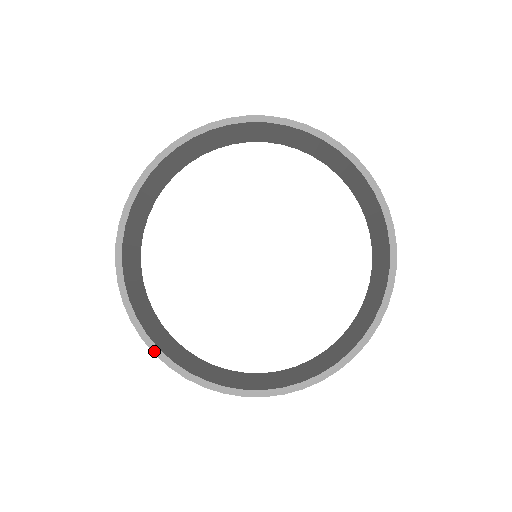
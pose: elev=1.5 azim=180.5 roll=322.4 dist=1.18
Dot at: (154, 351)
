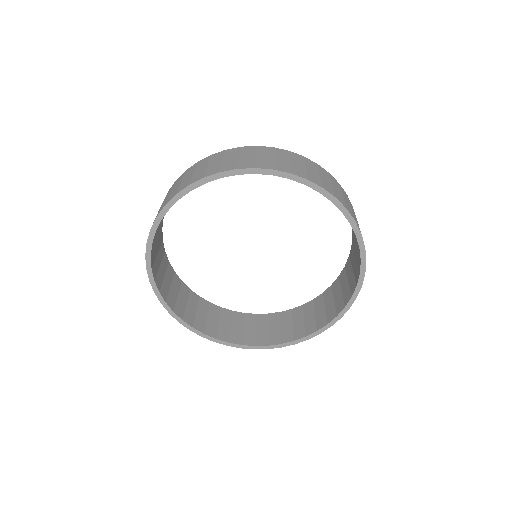
Dot at: (147, 267)
